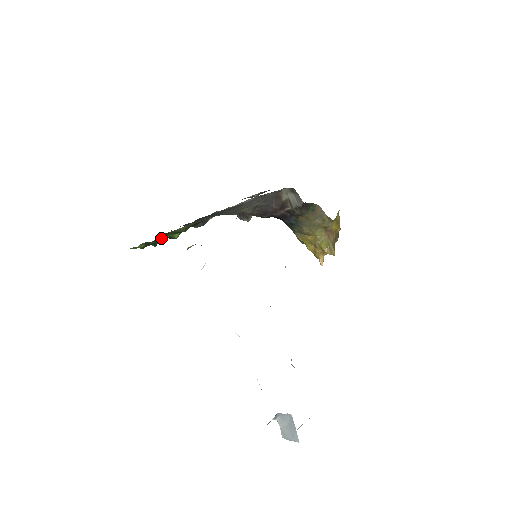
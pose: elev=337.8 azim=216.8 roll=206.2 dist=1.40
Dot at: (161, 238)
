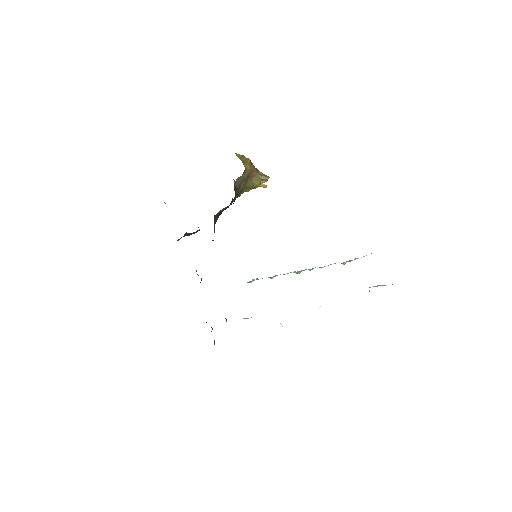
Dot at: occluded
